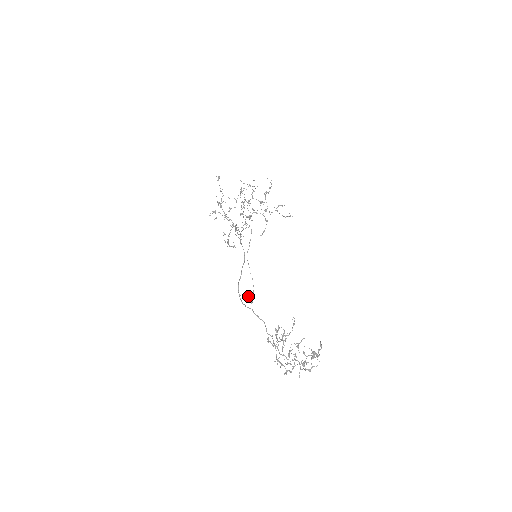
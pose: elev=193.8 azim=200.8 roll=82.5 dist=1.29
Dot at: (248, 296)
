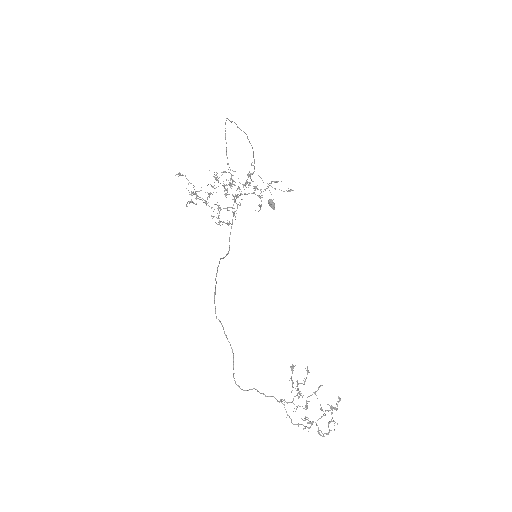
Dot at: occluded
